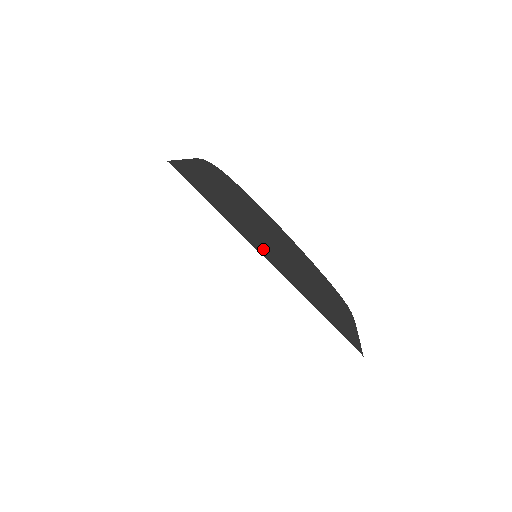
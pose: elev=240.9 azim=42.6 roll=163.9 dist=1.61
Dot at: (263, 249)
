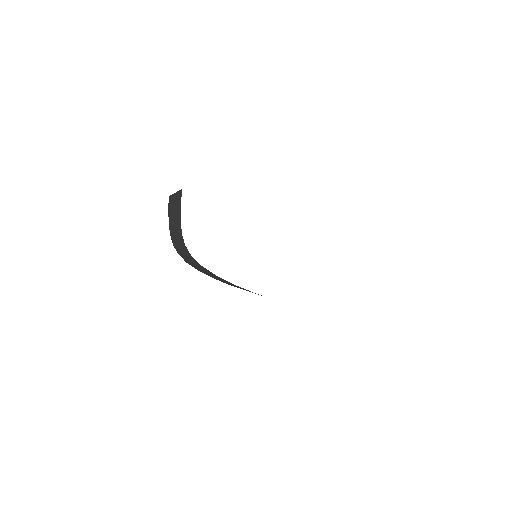
Dot at: occluded
